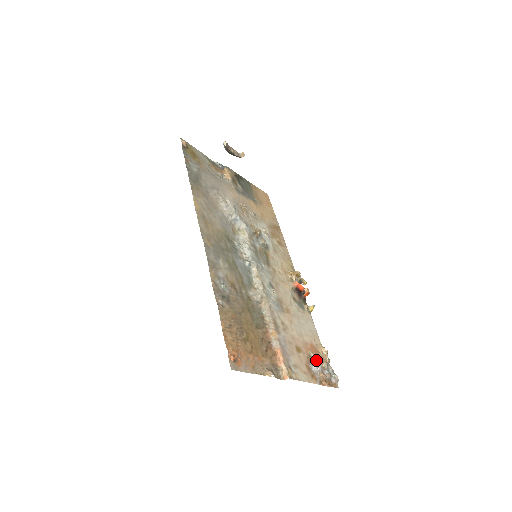
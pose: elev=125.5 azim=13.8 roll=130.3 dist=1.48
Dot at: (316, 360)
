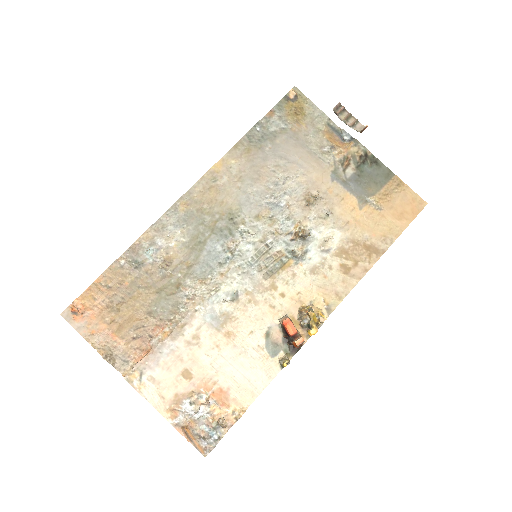
Dot at: (201, 405)
